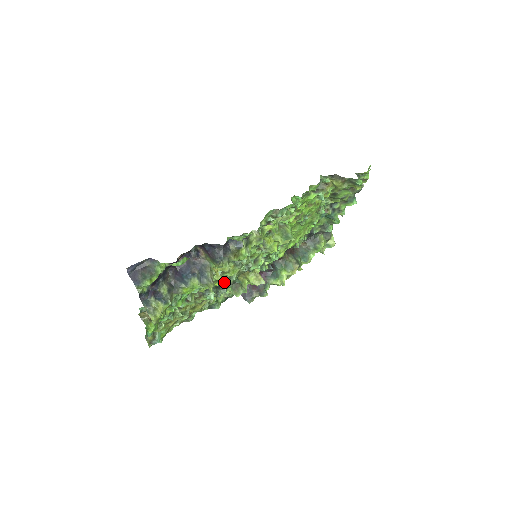
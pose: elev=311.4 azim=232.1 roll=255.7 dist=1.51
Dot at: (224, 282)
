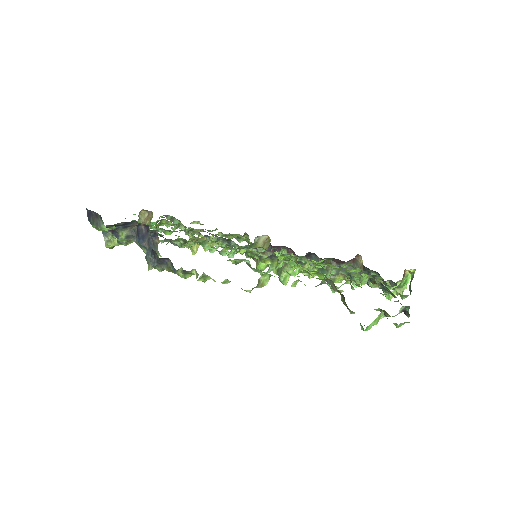
Dot at: occluded
